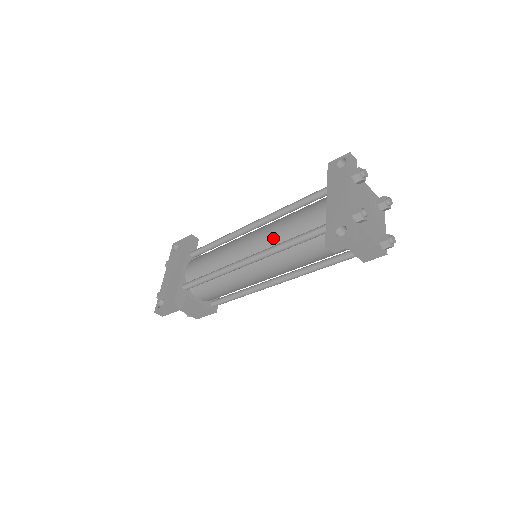
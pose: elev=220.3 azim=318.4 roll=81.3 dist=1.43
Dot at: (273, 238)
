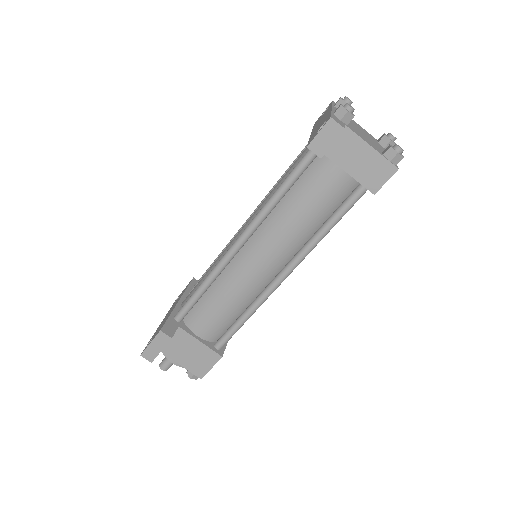
Dot at: occluded
